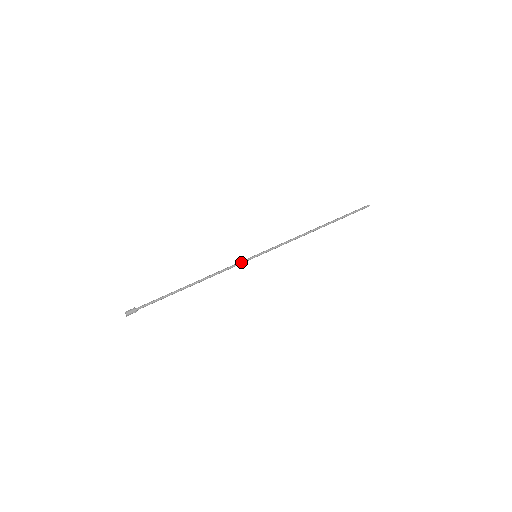
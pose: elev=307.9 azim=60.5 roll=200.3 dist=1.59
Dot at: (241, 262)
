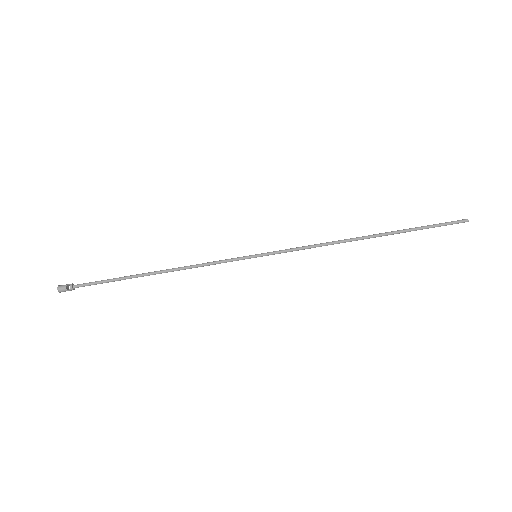
Dot at: occluded
